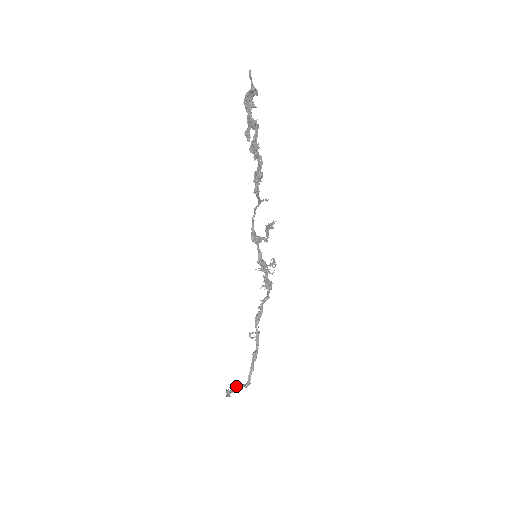
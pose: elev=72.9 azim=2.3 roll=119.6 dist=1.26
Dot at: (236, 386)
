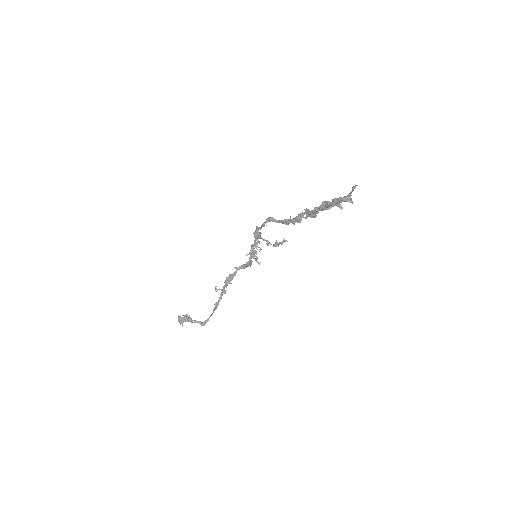
Dot at: (190, 318)
